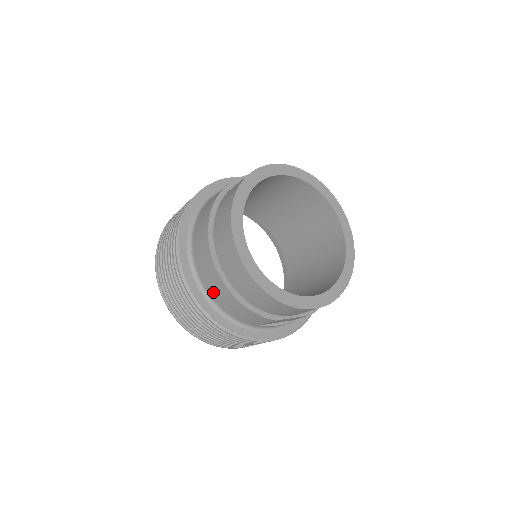
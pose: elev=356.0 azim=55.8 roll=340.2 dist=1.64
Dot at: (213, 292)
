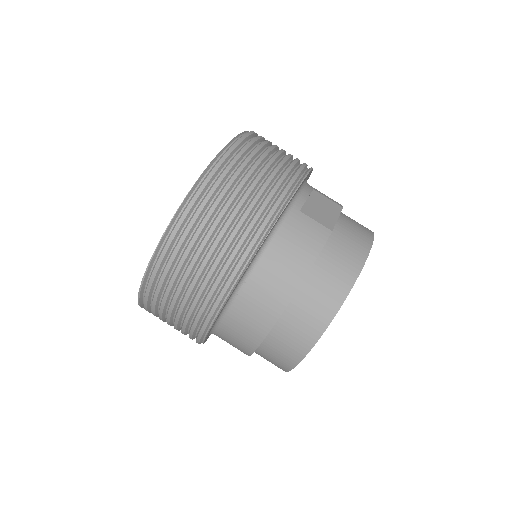
Dot at: (225, 339)
